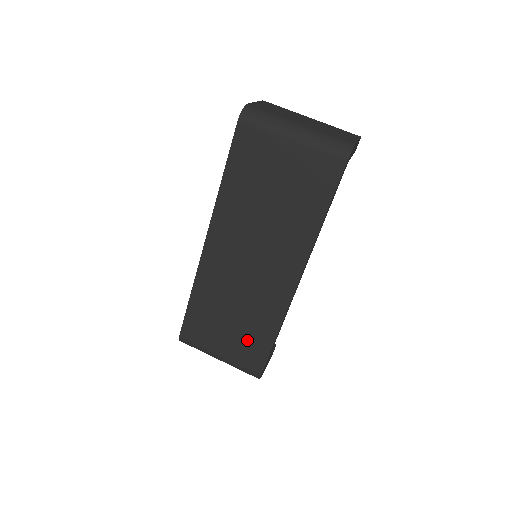
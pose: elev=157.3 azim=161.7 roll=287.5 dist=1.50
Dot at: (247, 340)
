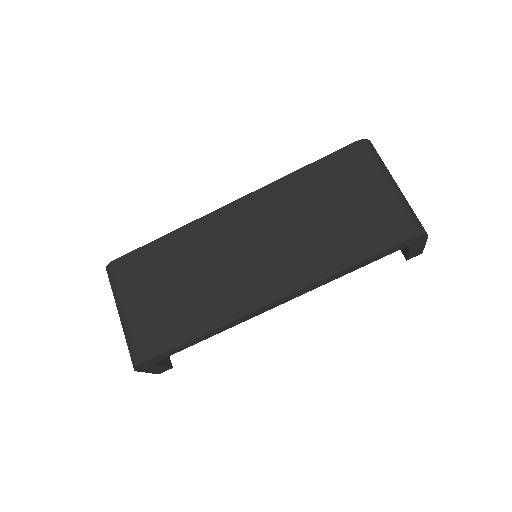
Dot at: (170, 316)
